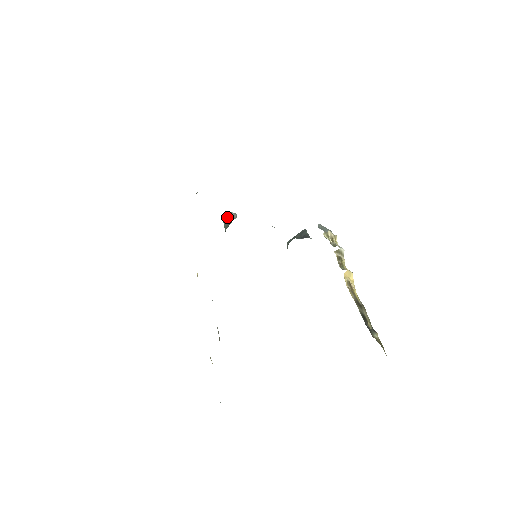
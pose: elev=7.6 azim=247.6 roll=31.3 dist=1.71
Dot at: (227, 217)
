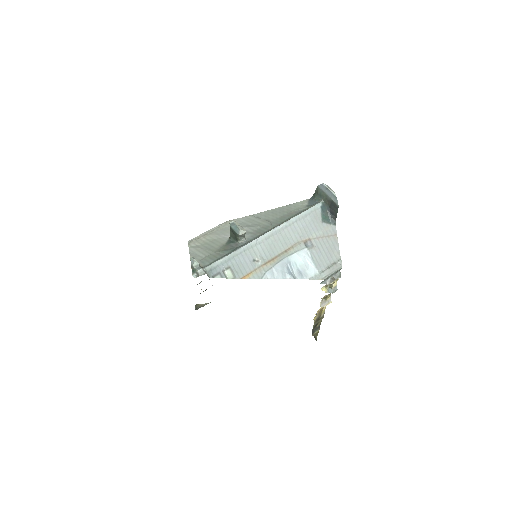
Dot at: (234, 232)
